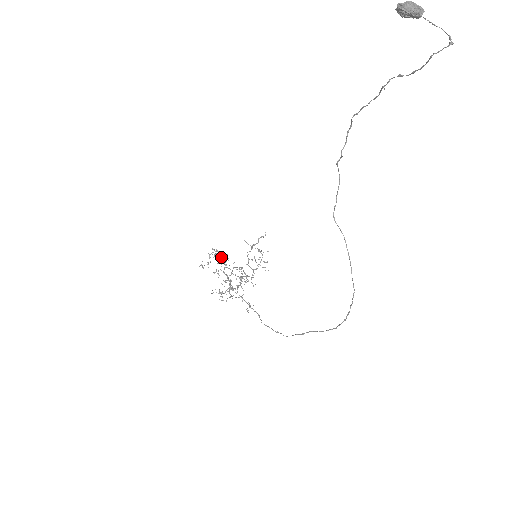
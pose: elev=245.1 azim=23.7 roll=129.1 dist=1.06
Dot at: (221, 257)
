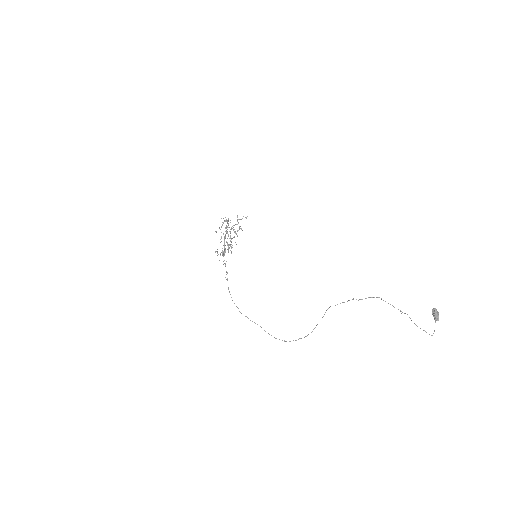
Dot at: occluded
